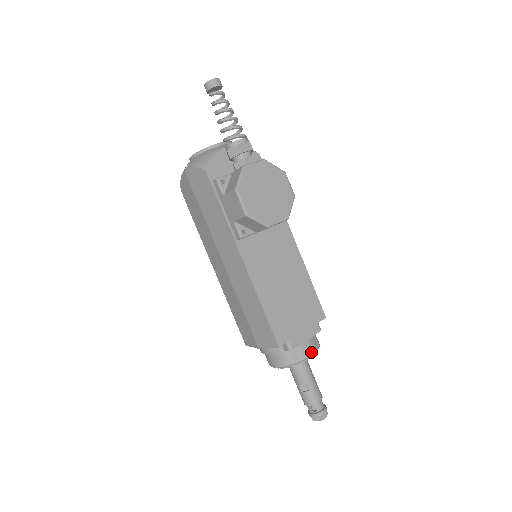
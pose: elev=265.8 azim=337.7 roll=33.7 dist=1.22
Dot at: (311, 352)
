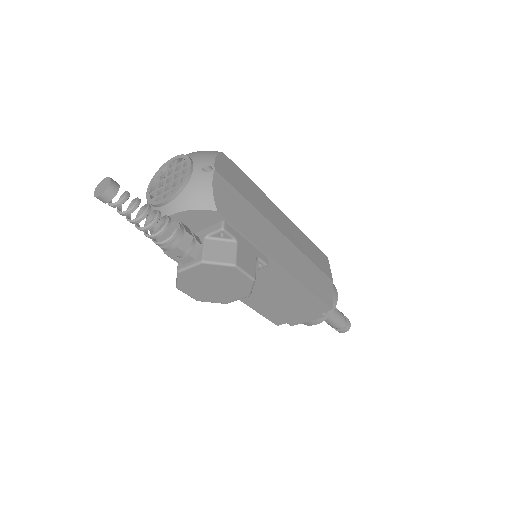
Dot at: (316, 323)
